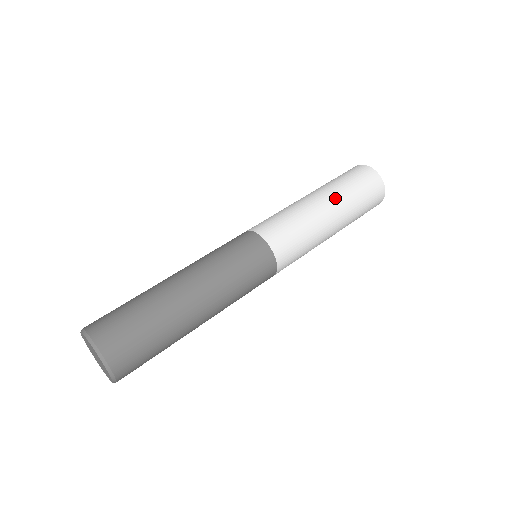
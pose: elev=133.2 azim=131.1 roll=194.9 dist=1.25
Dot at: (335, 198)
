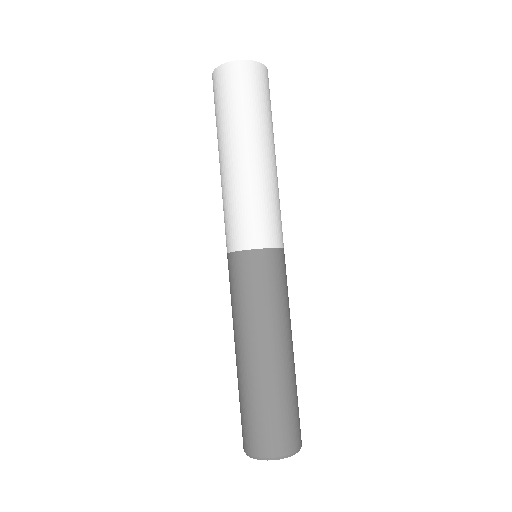
Dot at: (266, 138)
